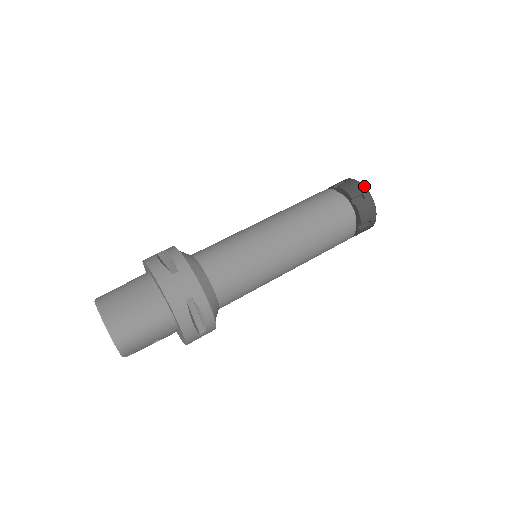
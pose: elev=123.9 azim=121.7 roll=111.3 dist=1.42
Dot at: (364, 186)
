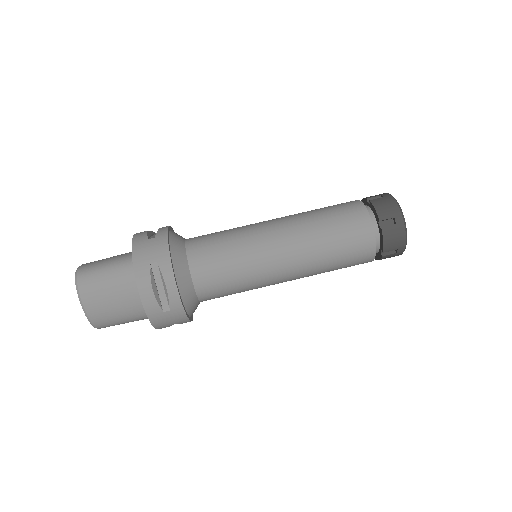
Dot at: (406, 241)
